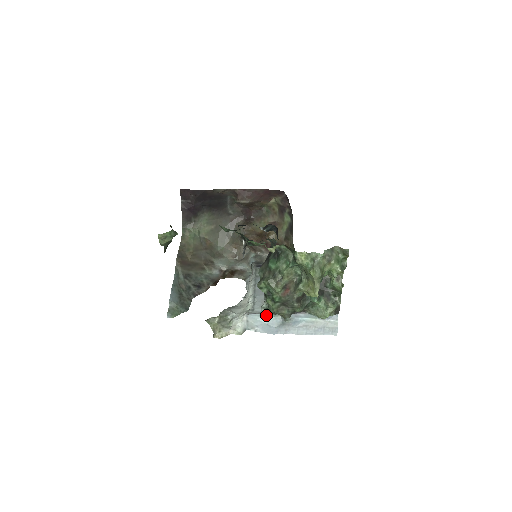
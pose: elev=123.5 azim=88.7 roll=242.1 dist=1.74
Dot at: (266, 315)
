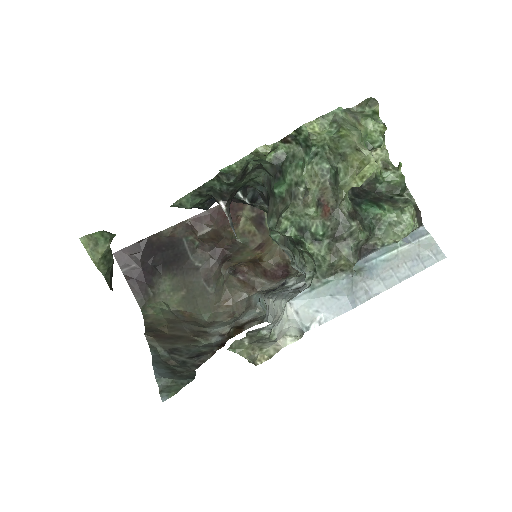
Dot at: (320, 285)
